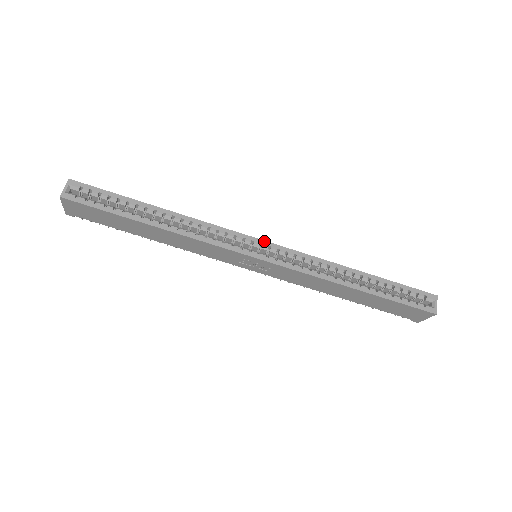
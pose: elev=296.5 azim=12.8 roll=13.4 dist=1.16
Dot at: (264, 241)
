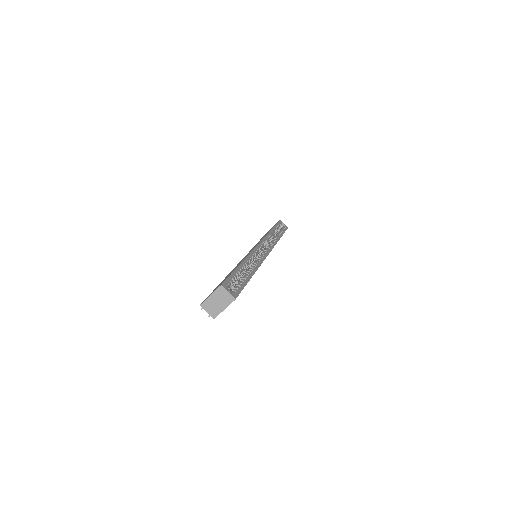
Dot at: (260, 243)
